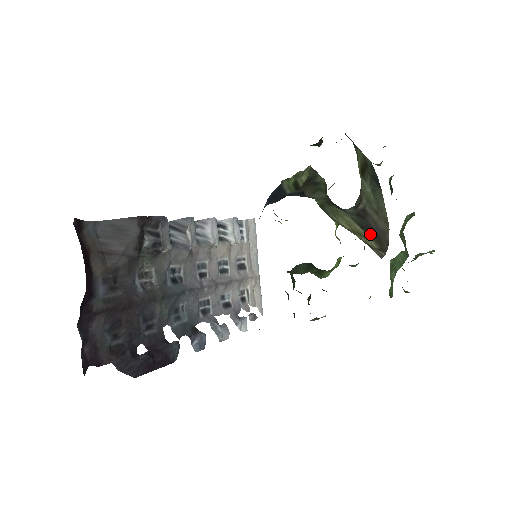
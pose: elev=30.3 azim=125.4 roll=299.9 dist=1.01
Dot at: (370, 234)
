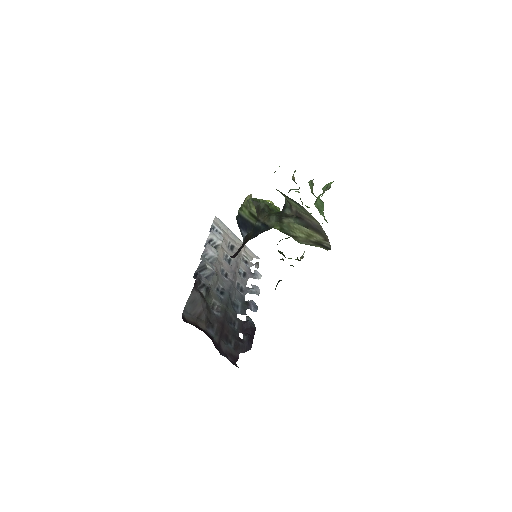
Dot at: (313, 230)
